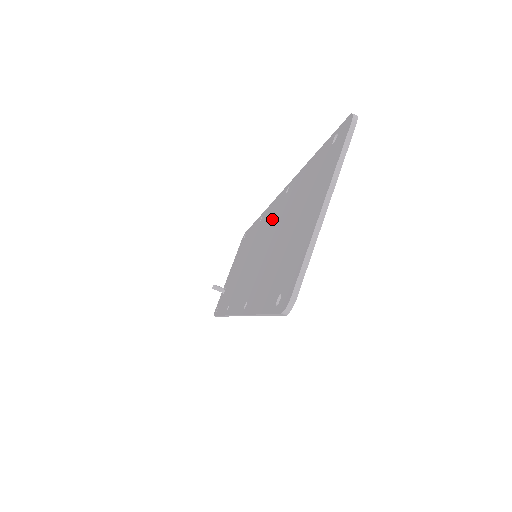
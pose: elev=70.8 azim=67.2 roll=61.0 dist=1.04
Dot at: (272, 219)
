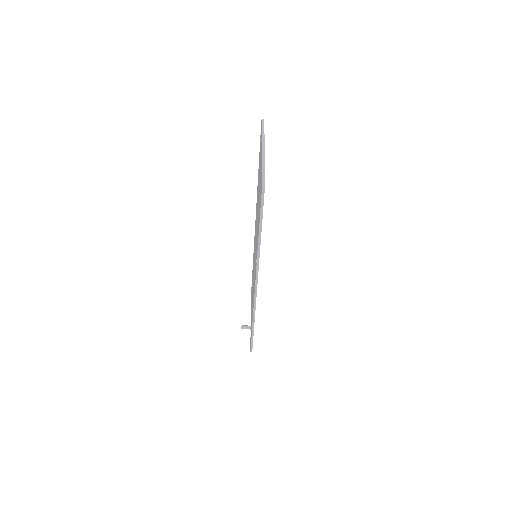
Dot at: occluded
